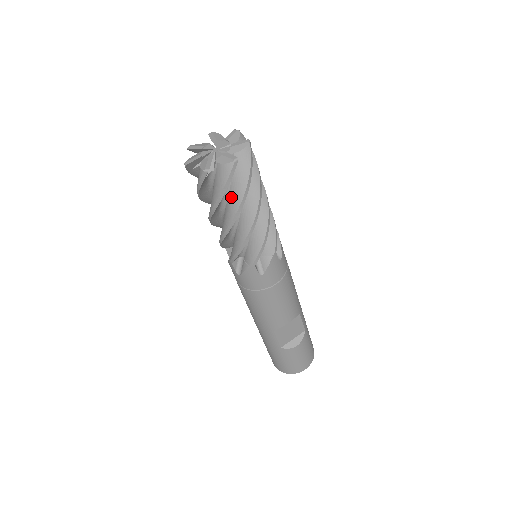
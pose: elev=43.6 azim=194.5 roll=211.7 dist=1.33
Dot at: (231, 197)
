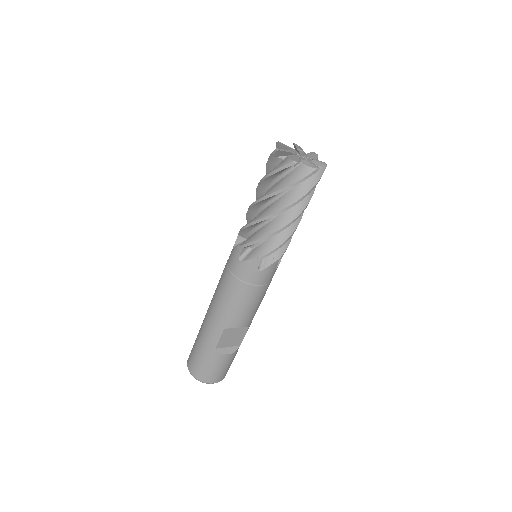
Dot at: (290, 194)
